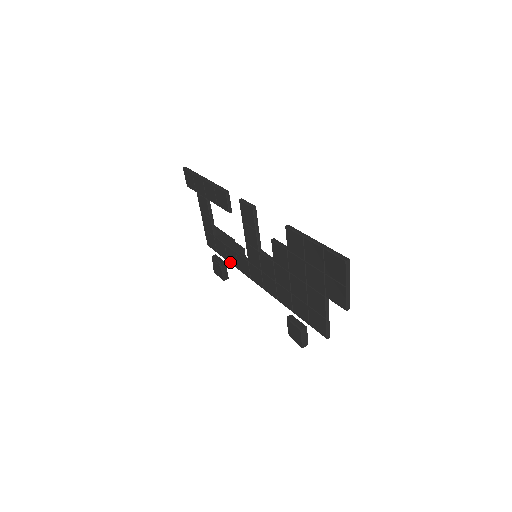
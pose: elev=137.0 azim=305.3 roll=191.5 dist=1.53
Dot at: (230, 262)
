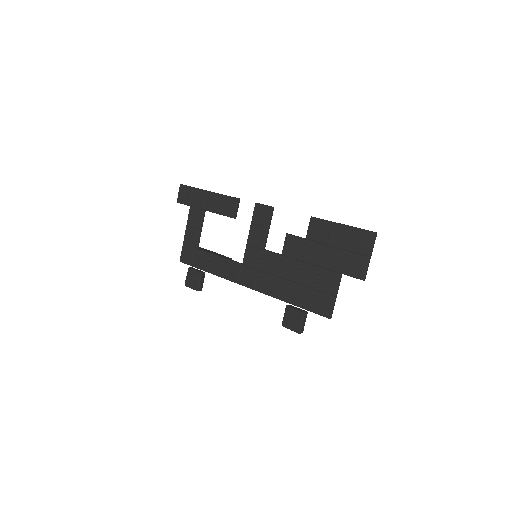
Dot at: (211, 272)
